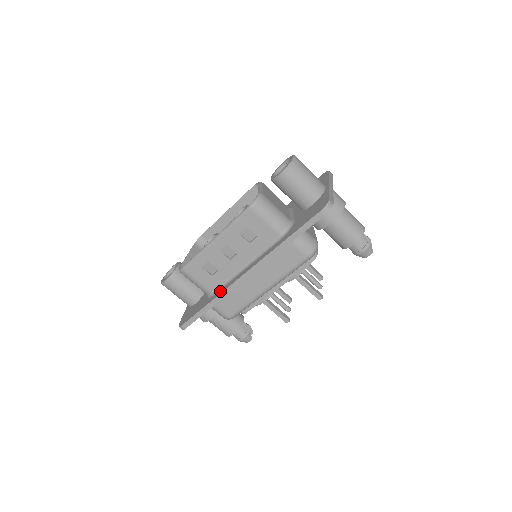
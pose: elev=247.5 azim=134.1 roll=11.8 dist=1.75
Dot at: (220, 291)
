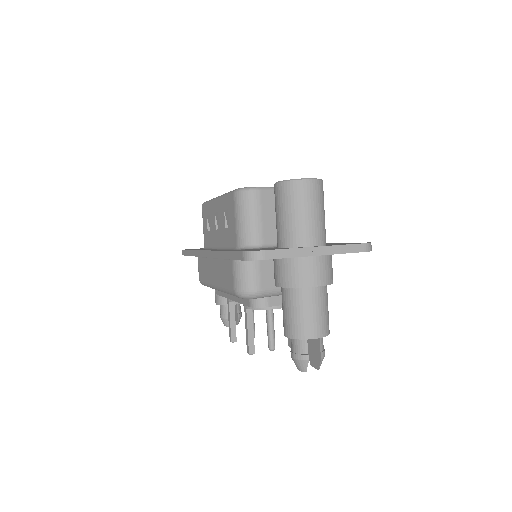
Dot at: occluded
